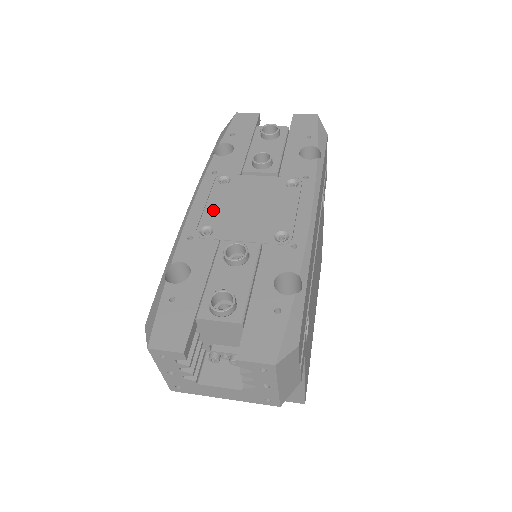
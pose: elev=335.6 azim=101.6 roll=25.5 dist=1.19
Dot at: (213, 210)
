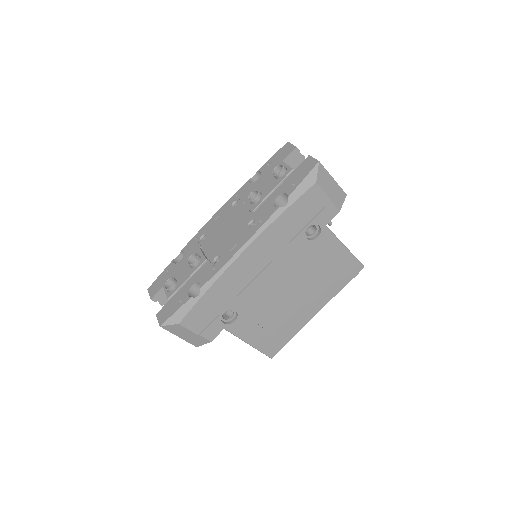
Dot at: (215, 225)
